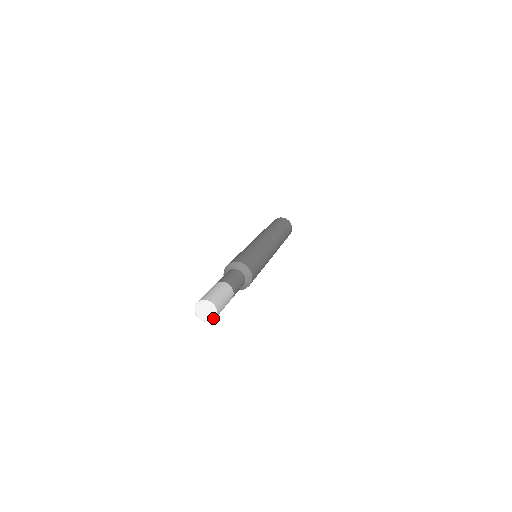
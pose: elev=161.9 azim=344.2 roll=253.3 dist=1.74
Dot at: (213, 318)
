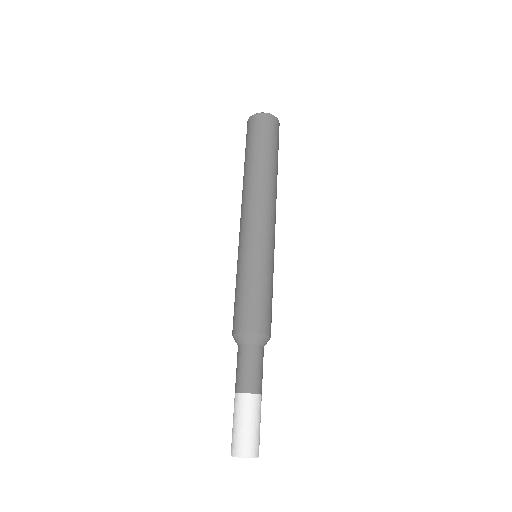
Dot at: occluded
